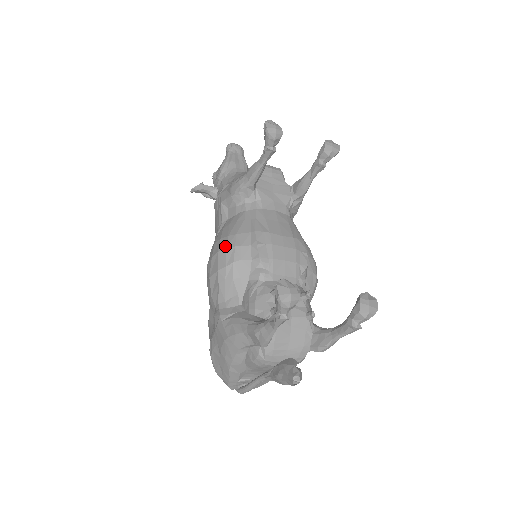
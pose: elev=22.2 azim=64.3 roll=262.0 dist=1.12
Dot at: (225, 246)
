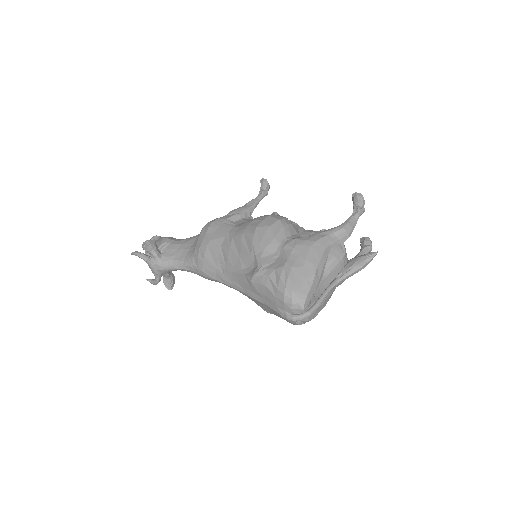
Dot at: (272, 214)
